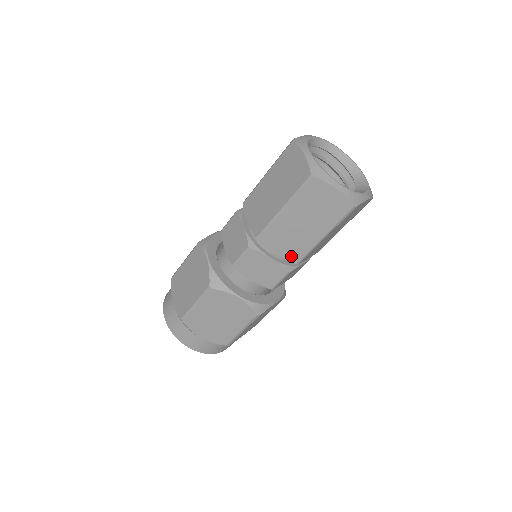
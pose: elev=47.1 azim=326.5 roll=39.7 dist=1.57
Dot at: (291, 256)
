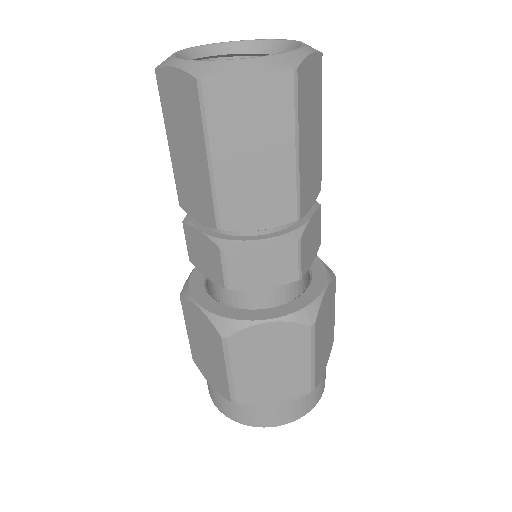
Dot at: (281, 215)
